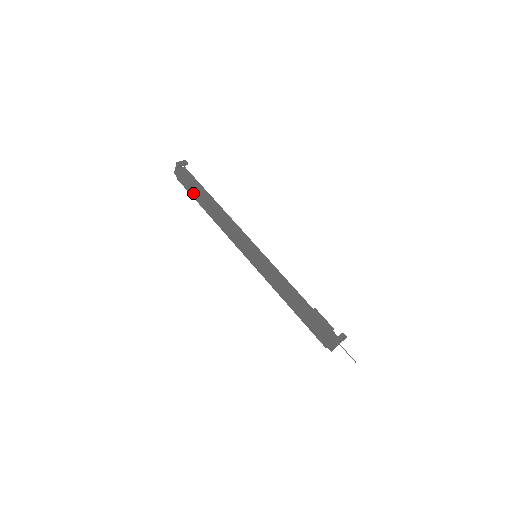
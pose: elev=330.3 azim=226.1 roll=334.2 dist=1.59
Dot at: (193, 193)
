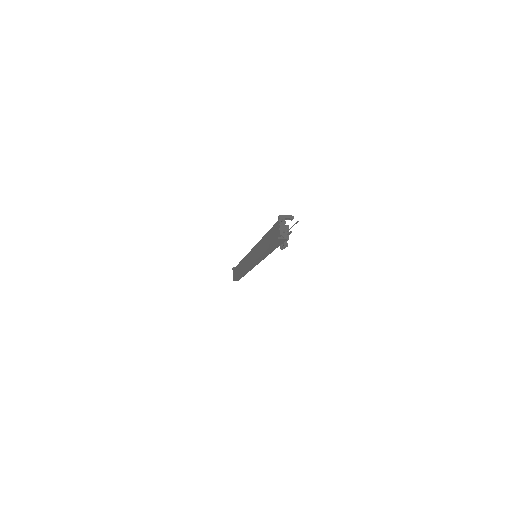
Dot at: (237, 274)
